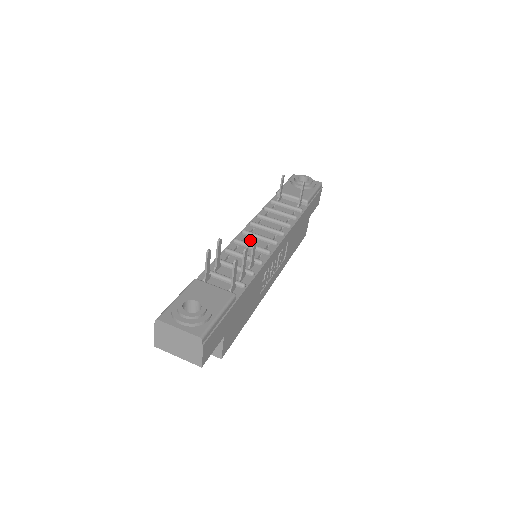
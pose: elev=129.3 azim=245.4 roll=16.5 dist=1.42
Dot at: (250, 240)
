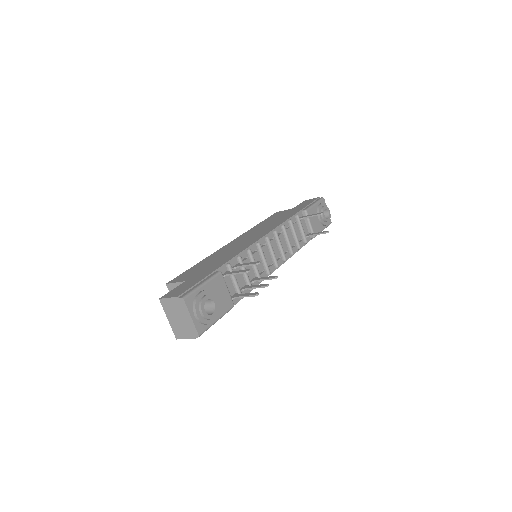
Dot at: (266, 250)
